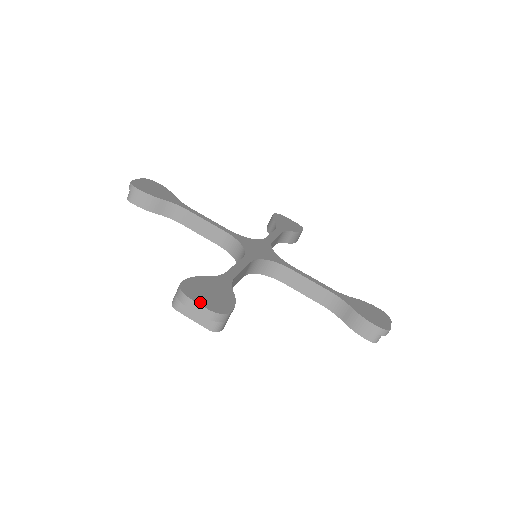
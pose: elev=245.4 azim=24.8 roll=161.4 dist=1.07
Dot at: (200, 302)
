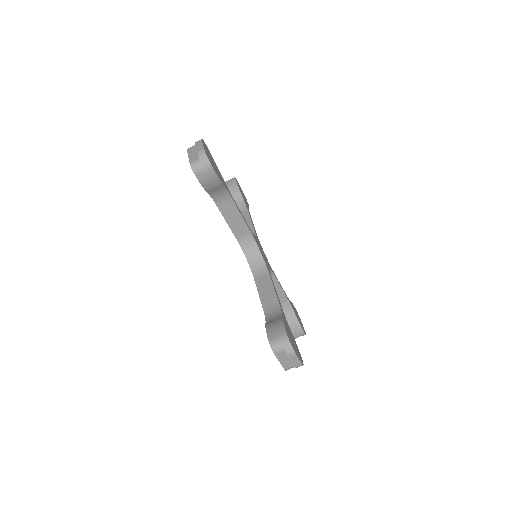
Dot at: (298, 356)
